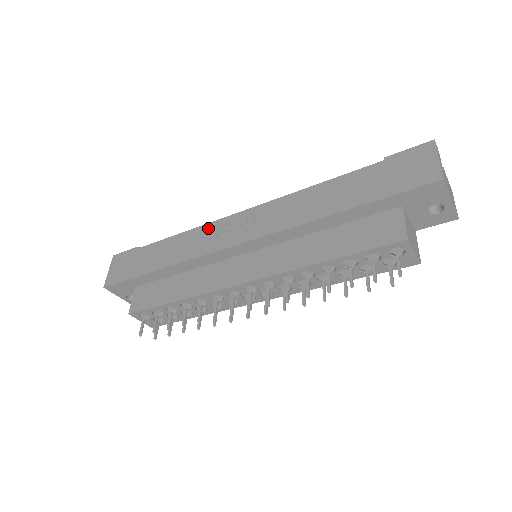
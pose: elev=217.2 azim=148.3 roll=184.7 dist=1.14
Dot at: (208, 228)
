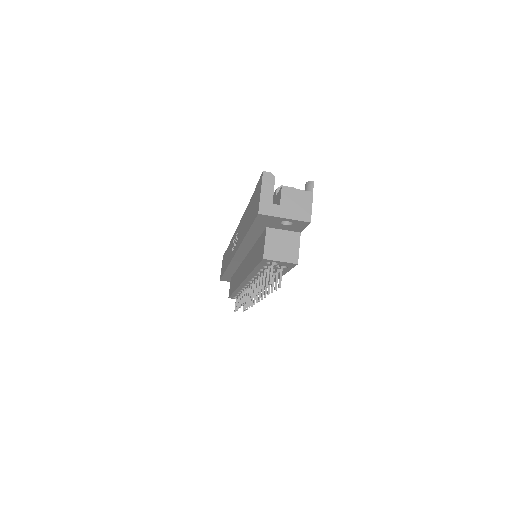
Dot at: (232, 241)
